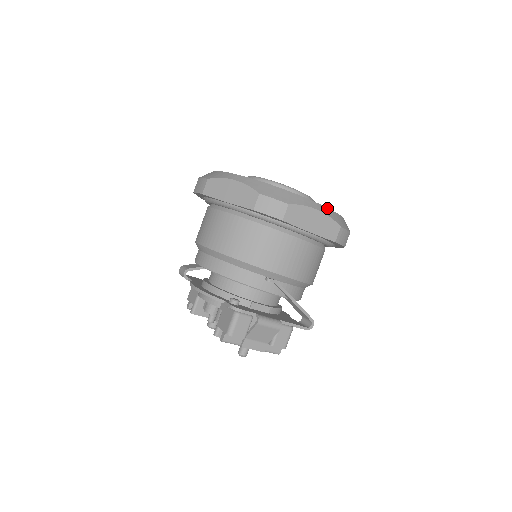
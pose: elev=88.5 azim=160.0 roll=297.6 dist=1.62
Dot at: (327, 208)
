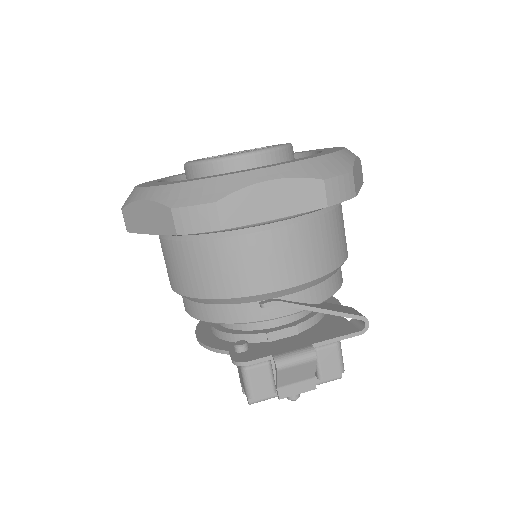
Dot at: (288, 164)
